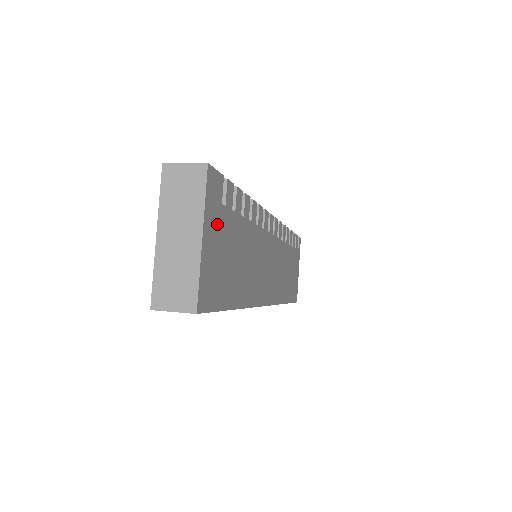
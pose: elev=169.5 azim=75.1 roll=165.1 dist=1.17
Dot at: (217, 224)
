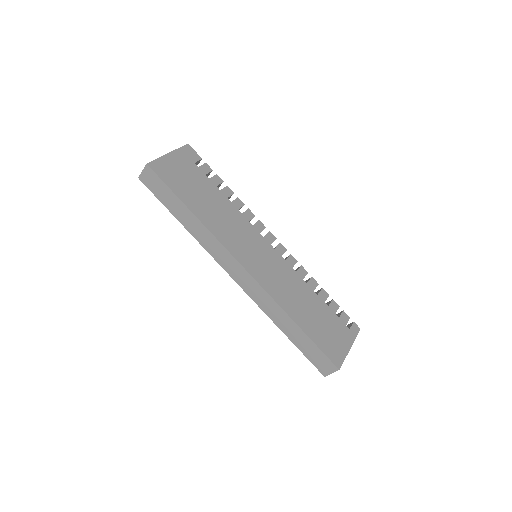
Dot at: (186, 163)
